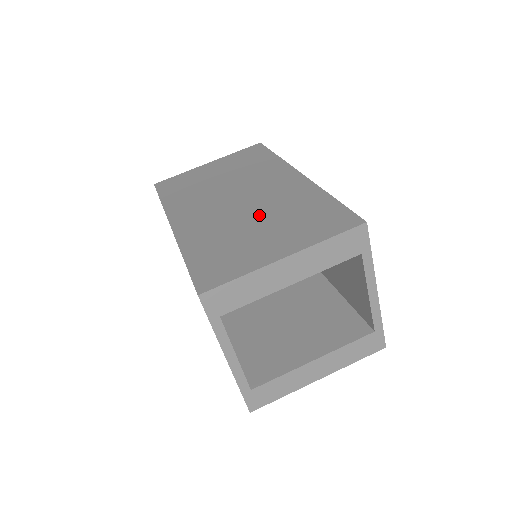
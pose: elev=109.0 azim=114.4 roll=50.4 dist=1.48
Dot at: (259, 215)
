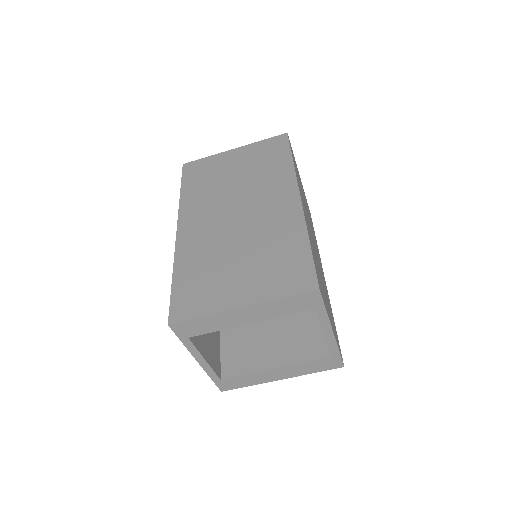
Dot at: (244, 244)
